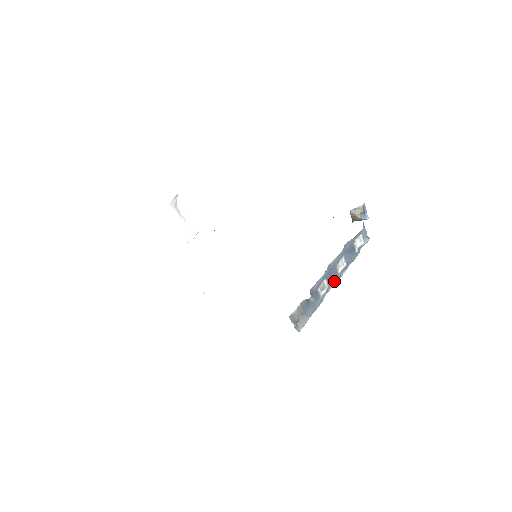
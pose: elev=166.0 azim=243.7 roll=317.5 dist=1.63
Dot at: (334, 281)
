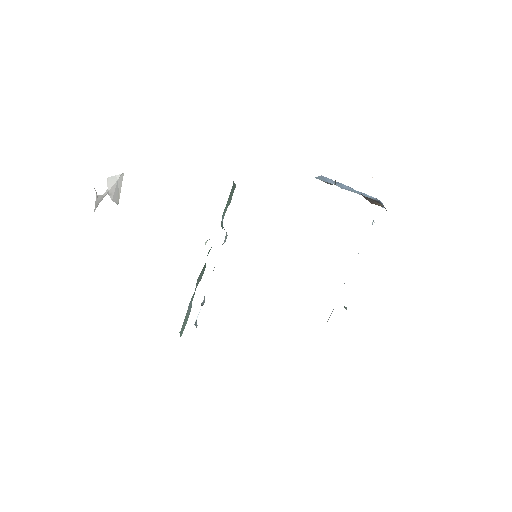
Dot at: occluded
